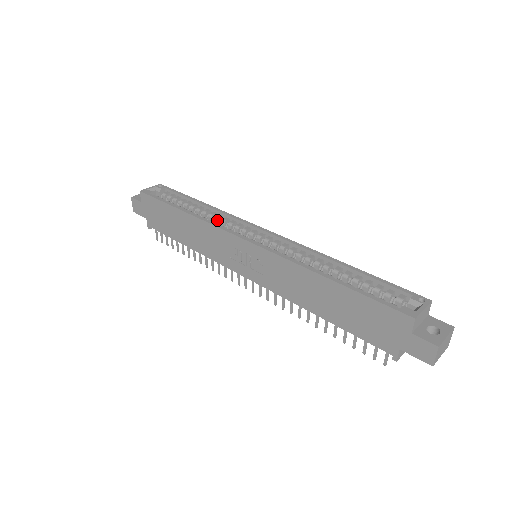
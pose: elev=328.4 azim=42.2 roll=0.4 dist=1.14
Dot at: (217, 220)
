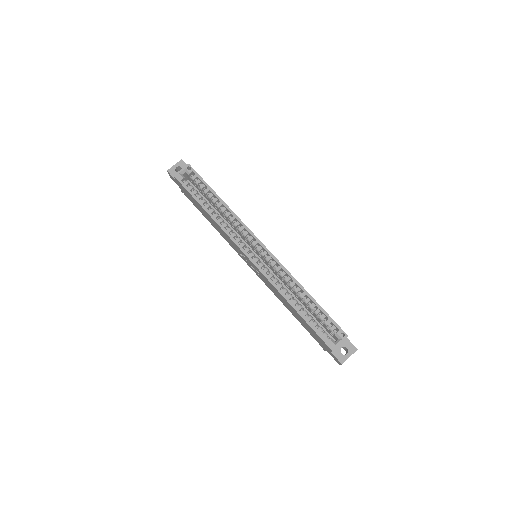
Dot at: (231, 222)
